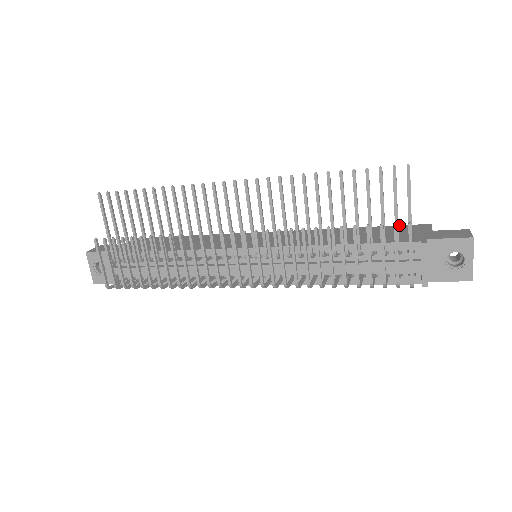
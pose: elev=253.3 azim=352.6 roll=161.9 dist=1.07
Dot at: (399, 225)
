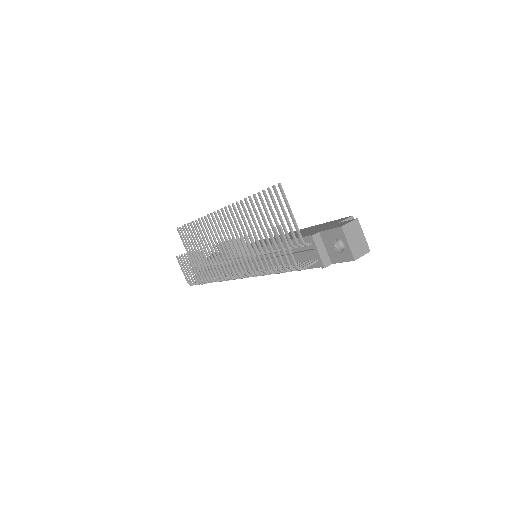
Dot at: (335, 220)
